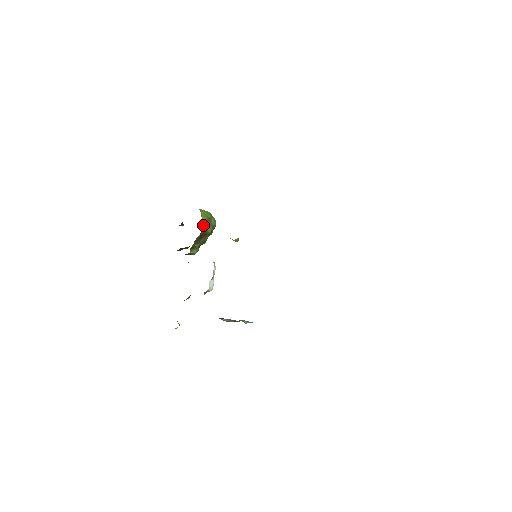
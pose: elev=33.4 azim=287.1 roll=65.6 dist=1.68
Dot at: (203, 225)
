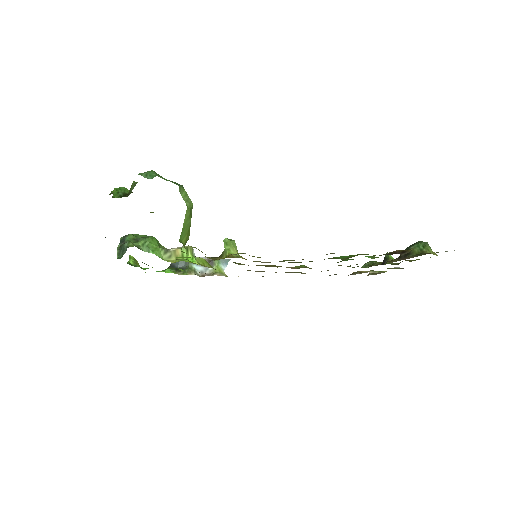
Dot at: occluded
